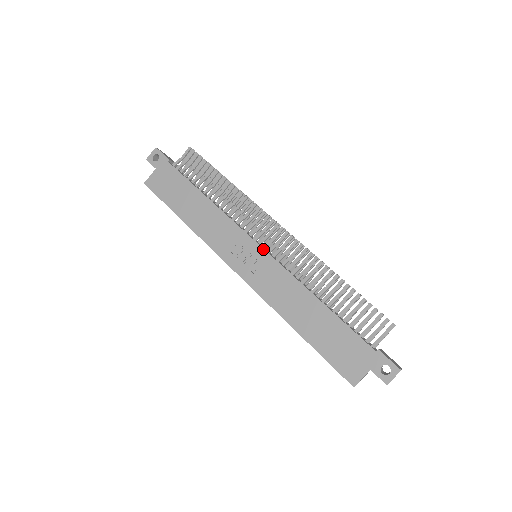
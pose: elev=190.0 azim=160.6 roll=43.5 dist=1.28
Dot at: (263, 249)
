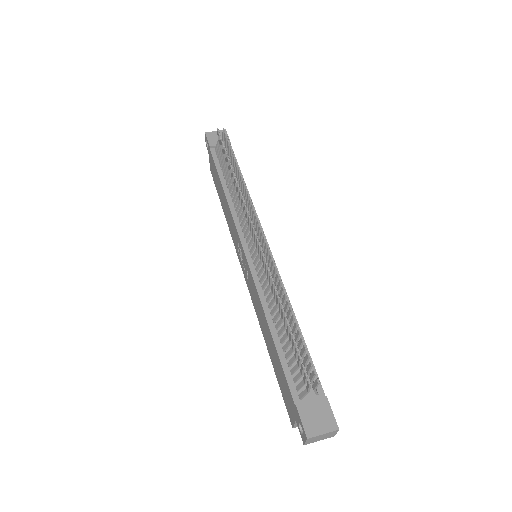
Dot at: (245, 256)
